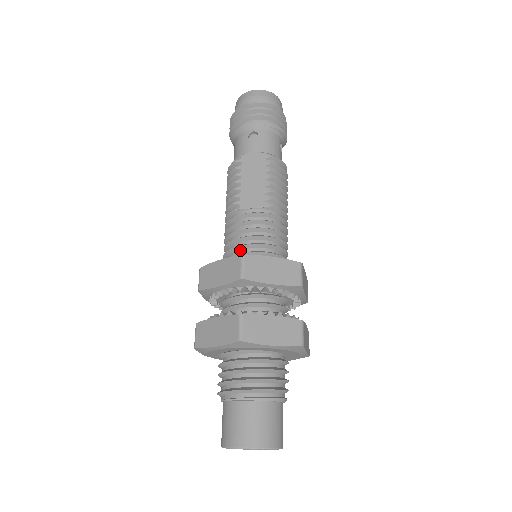
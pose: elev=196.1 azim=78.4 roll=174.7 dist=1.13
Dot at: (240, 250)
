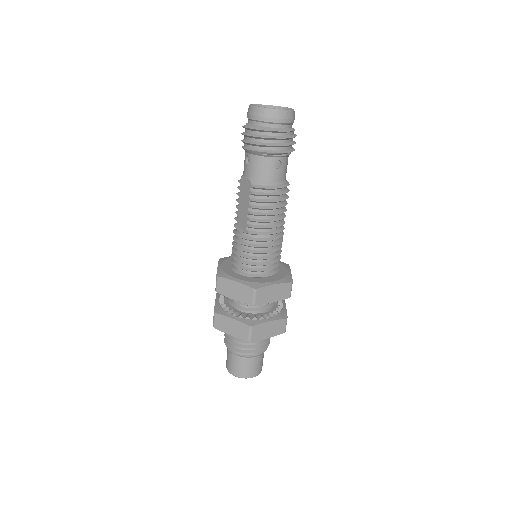
Dot at: occluded
